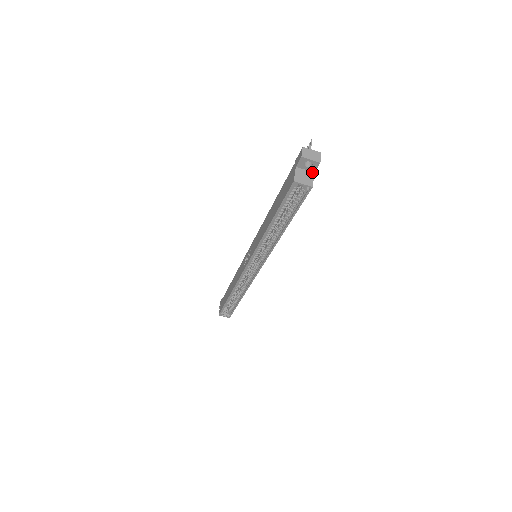
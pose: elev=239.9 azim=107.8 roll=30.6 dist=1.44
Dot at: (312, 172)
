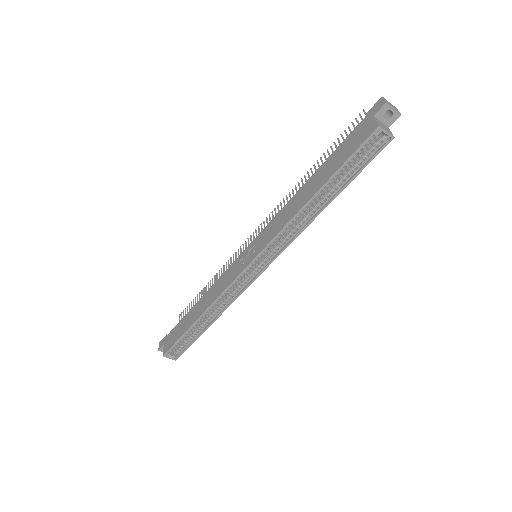
Dot at: (387, 126)
